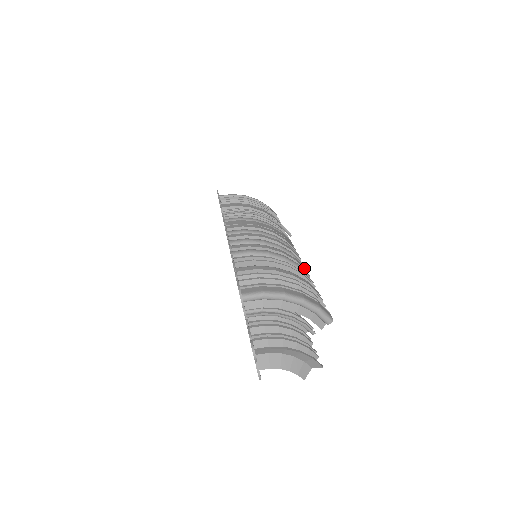
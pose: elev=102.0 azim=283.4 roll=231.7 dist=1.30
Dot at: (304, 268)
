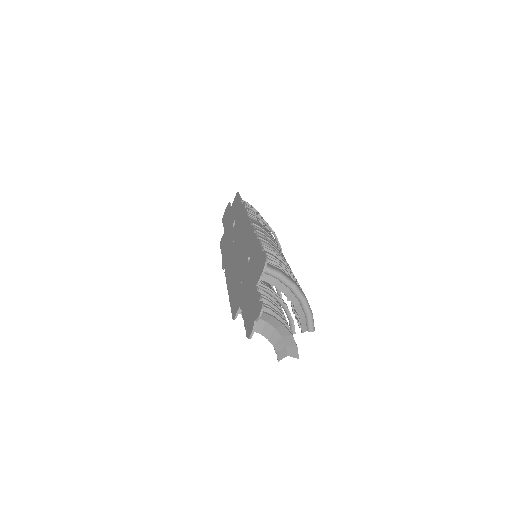
Dot at: occluded
